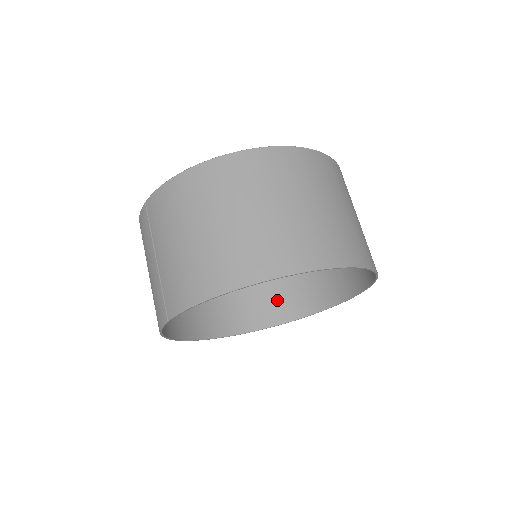
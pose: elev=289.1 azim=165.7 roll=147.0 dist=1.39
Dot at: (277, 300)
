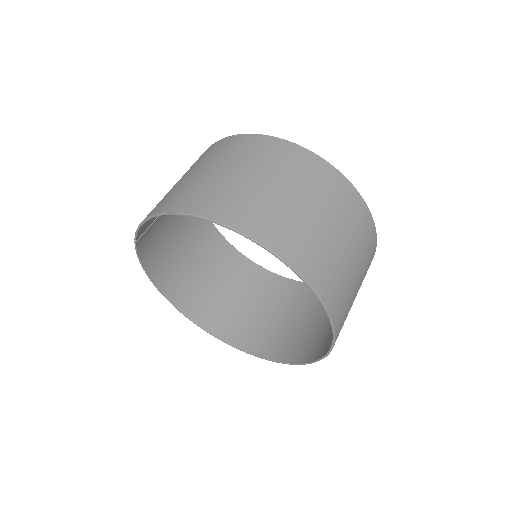
Dot at: (284, 338)
